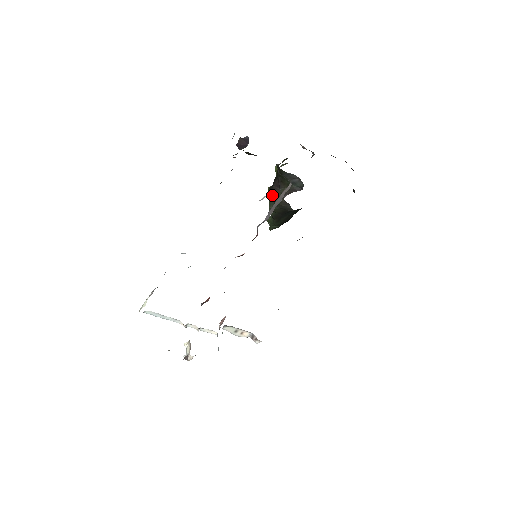
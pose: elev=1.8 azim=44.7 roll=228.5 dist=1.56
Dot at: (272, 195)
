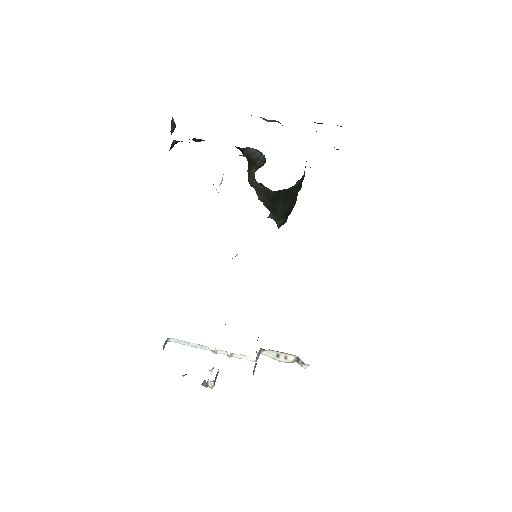
Dot at: (249, 182)
